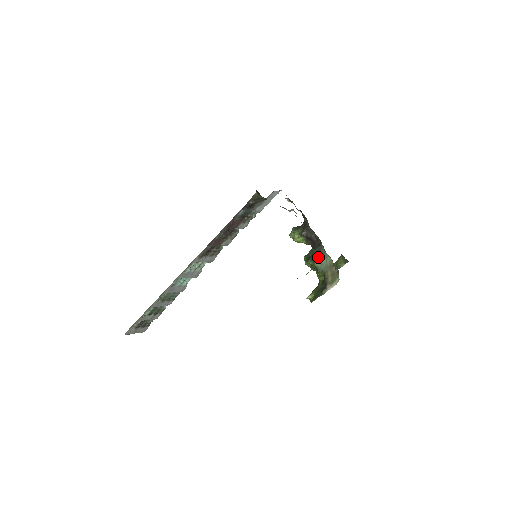
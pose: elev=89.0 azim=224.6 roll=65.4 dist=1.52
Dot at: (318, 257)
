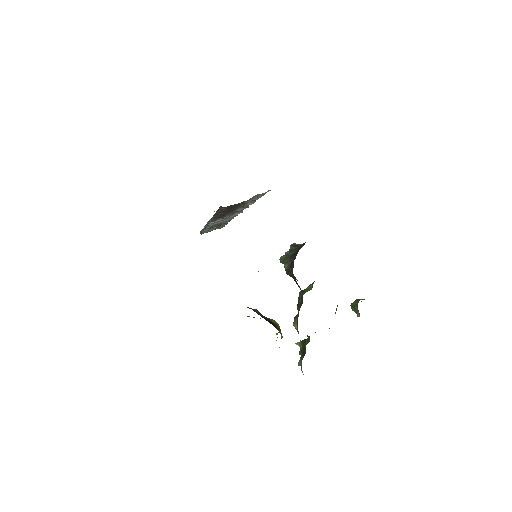
Dot at: (295, 322)
